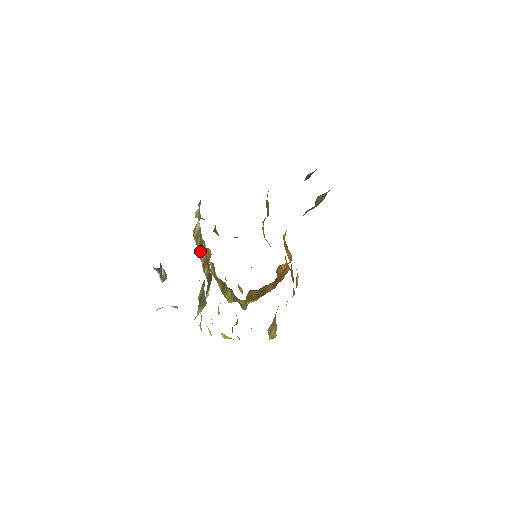
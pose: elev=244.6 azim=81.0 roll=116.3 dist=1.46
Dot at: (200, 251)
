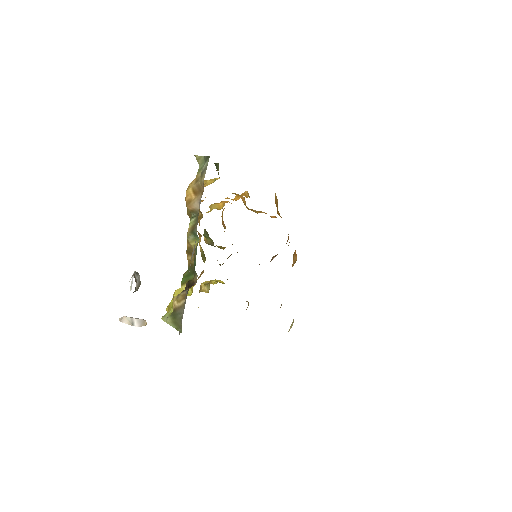
Dot at: (190, 237)
